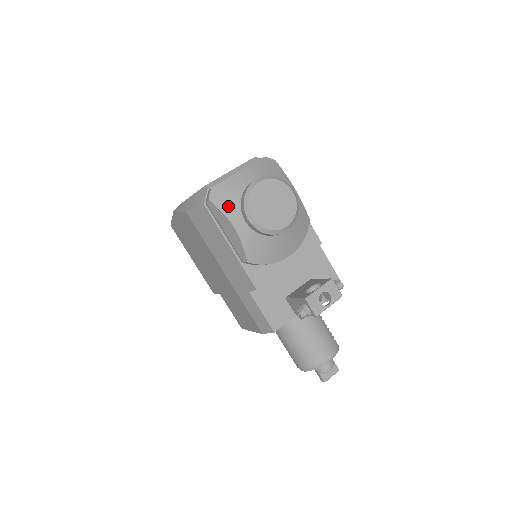
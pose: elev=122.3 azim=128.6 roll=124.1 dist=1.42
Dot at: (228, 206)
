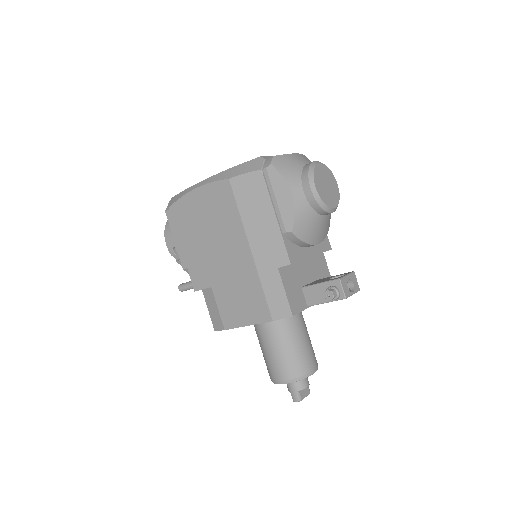
Dot at: (290, 174)
